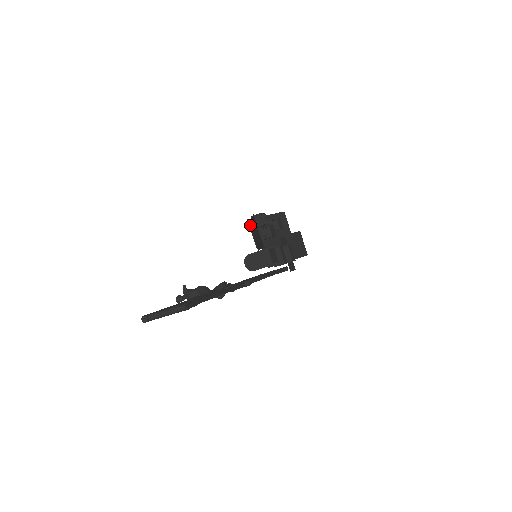
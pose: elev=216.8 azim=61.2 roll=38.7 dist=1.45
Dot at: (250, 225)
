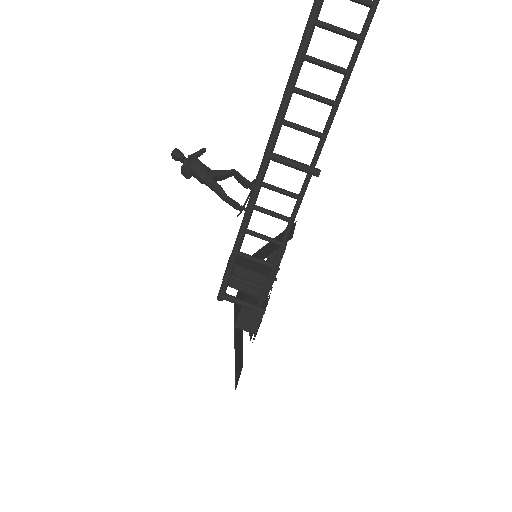
Dot at: occluded
